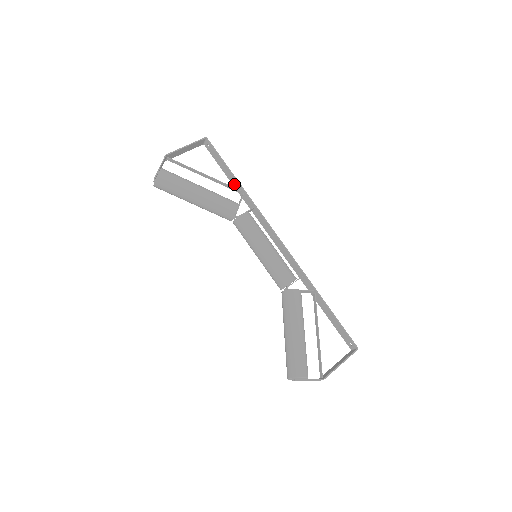
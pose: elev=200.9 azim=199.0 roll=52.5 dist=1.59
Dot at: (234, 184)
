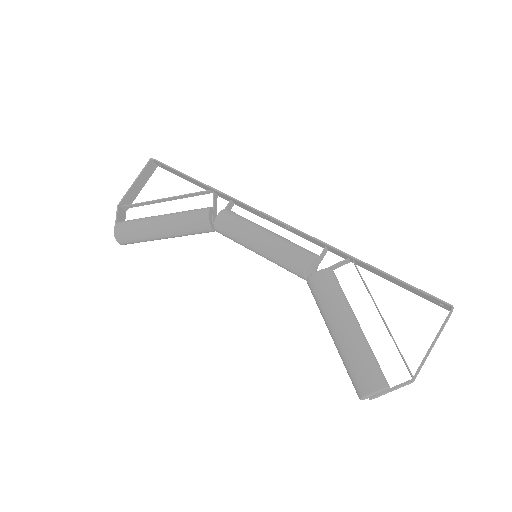
Dot at: (202, 187)
